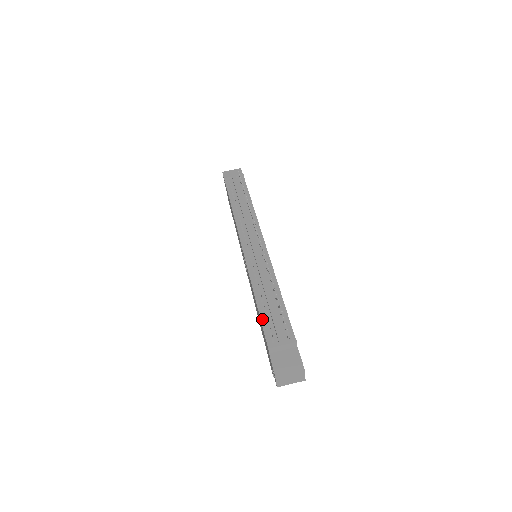
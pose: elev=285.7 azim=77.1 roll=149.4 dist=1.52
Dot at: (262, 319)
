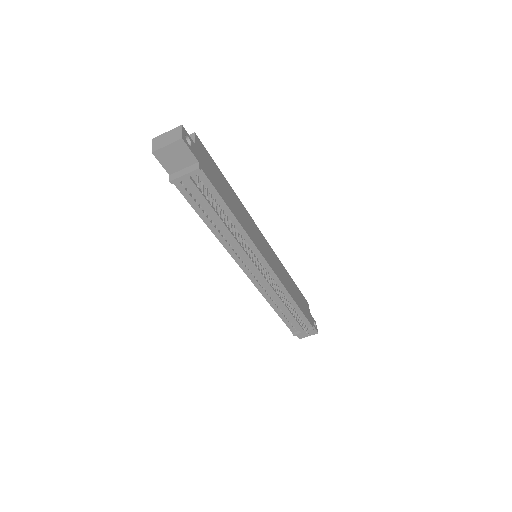
Dot at: (284, 321)
